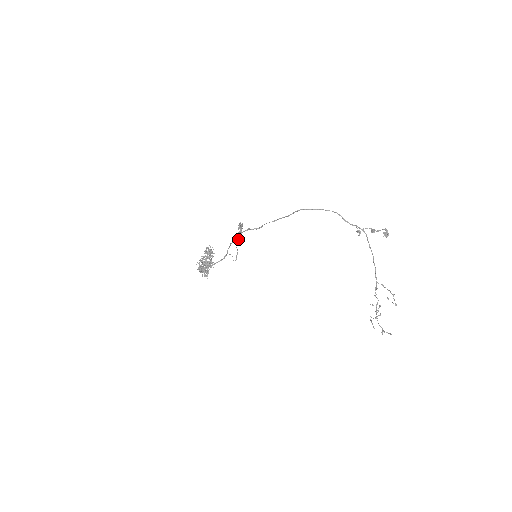
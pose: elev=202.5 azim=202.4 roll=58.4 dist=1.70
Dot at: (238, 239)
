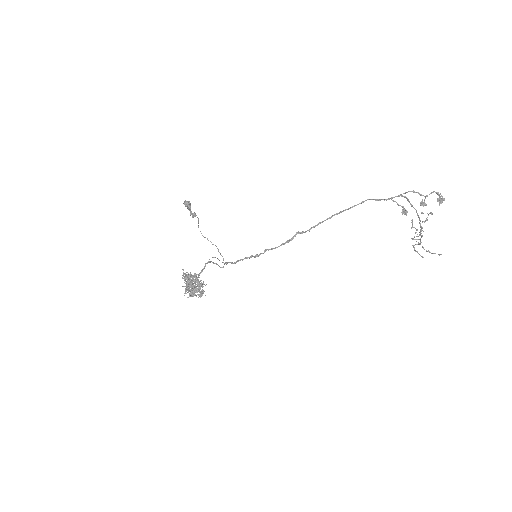
Dot at: (198, 223)
